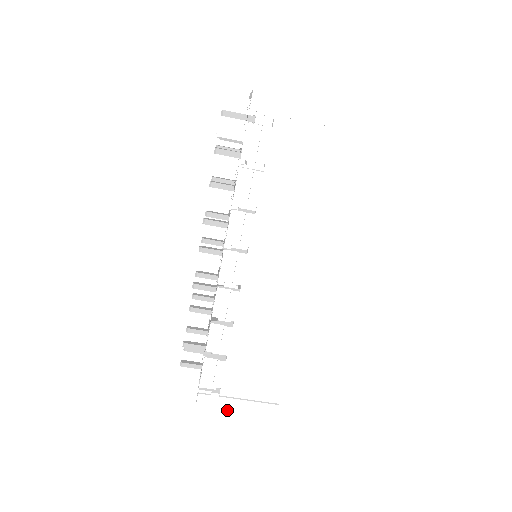
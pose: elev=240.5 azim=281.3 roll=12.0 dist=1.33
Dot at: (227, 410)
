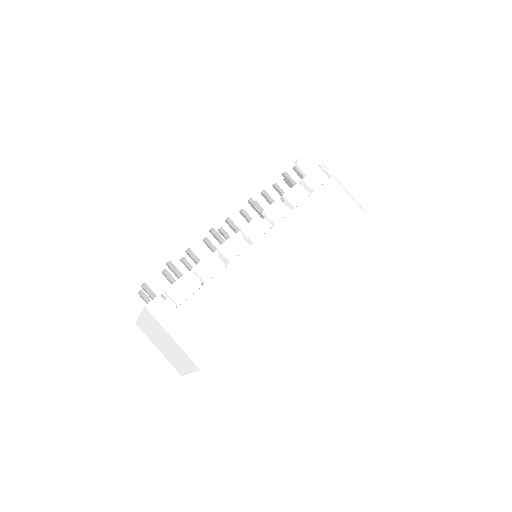
Dot at: (167, 330)
